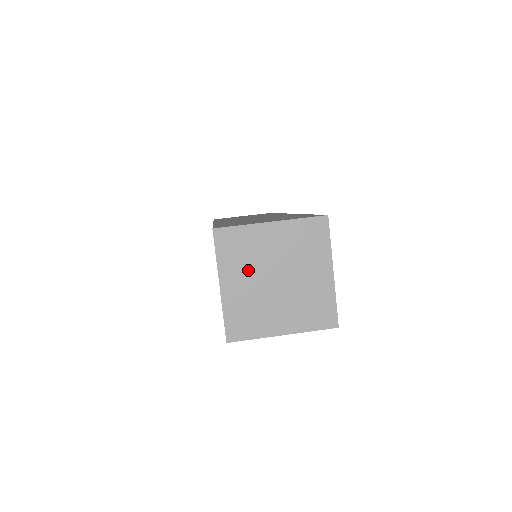
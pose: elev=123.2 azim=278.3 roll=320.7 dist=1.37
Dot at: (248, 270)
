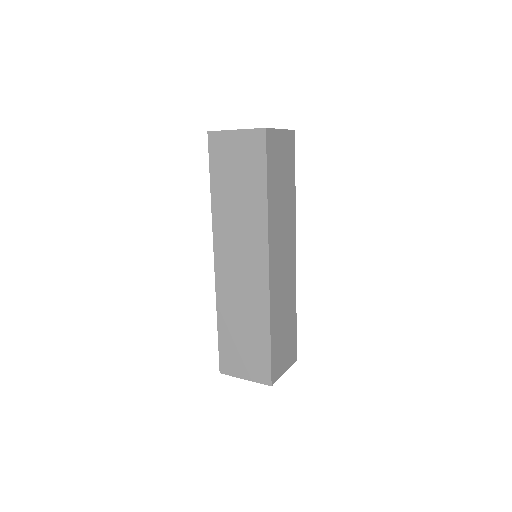
Dot at: occluded
